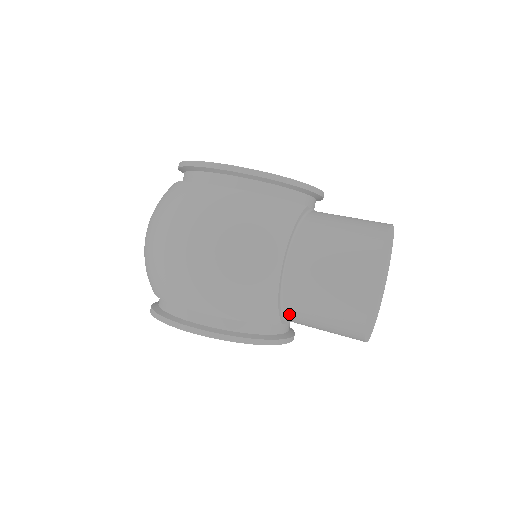
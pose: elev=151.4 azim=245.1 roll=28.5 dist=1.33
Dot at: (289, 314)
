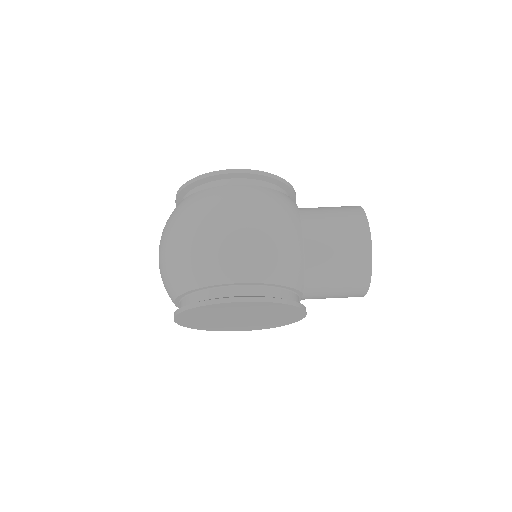
Dot at: (309, 280)
